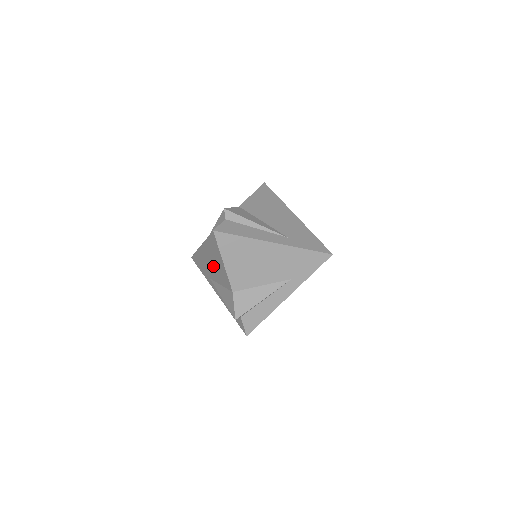
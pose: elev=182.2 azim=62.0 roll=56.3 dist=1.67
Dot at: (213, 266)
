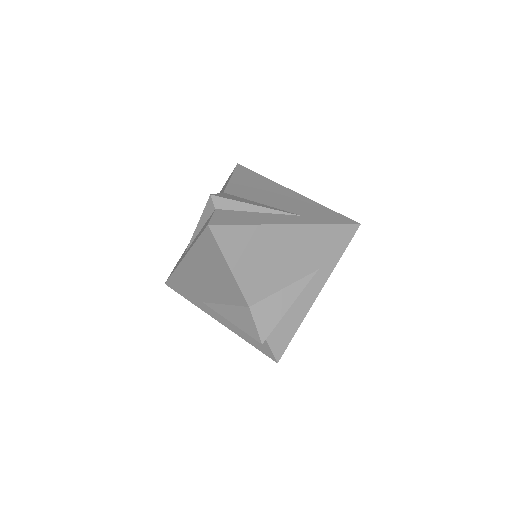
Dot at: occluded
